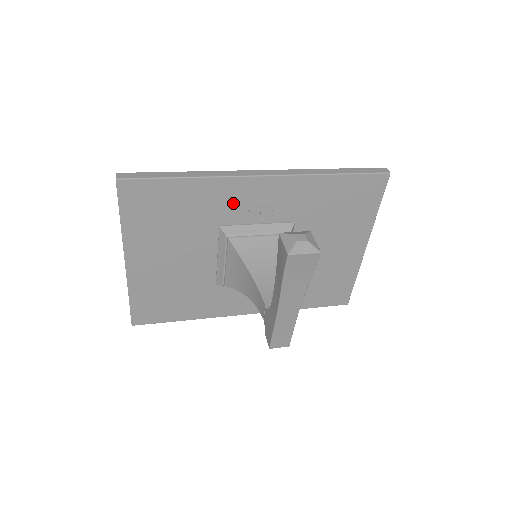
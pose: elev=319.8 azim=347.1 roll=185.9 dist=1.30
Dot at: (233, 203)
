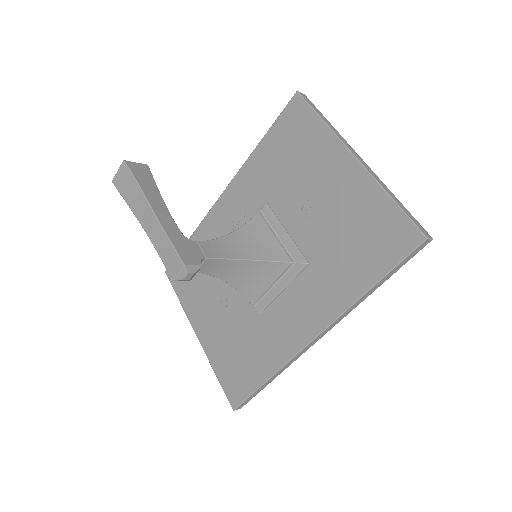
Dot at: (220, 230)
